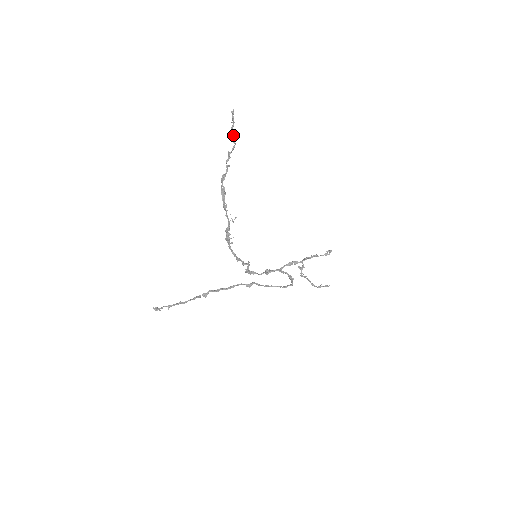
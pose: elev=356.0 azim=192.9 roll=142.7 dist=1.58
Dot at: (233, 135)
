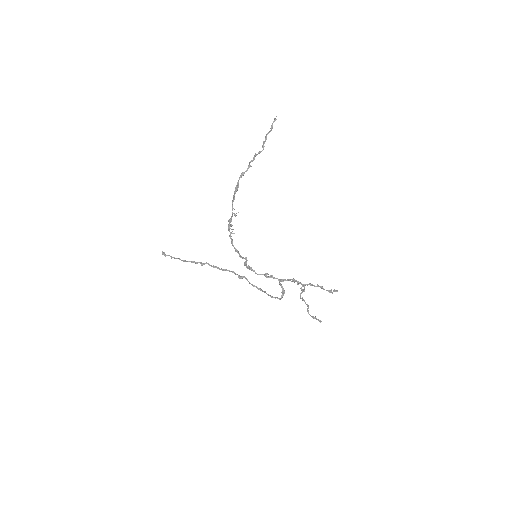
Dot at: (265, 140)
